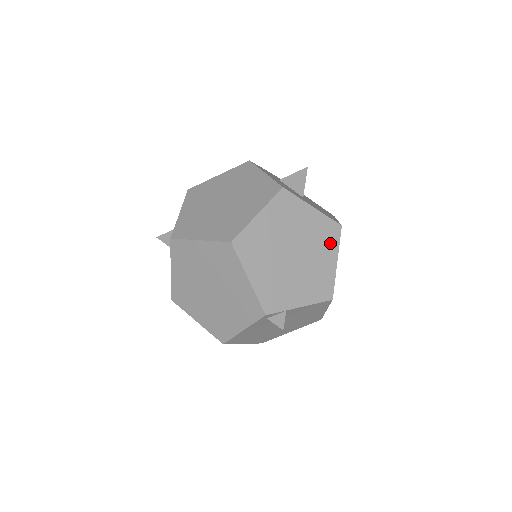
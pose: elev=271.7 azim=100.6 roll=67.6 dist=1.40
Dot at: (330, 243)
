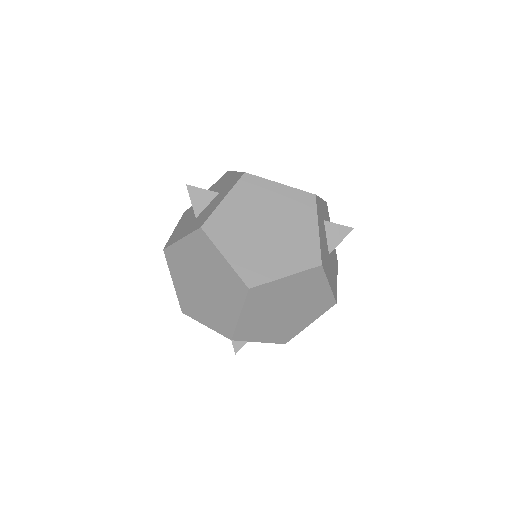
Dot at: (318, 311)
